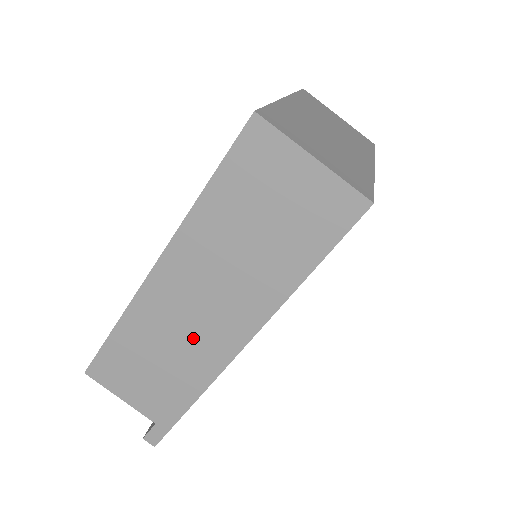
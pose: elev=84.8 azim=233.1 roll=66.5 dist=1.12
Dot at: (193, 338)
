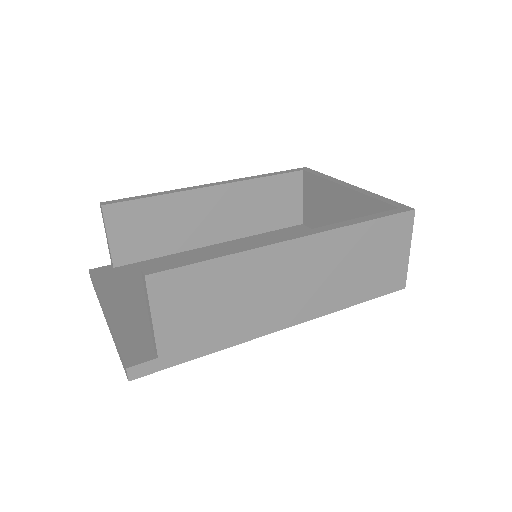
Dot at: (268, 302)
